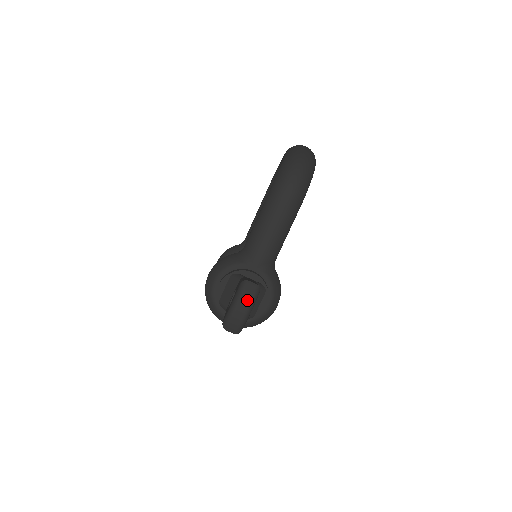
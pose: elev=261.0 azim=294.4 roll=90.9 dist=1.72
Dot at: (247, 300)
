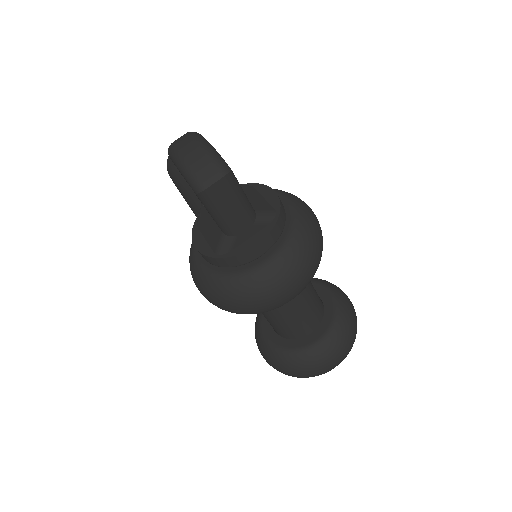
Dot at: (185, 139)
